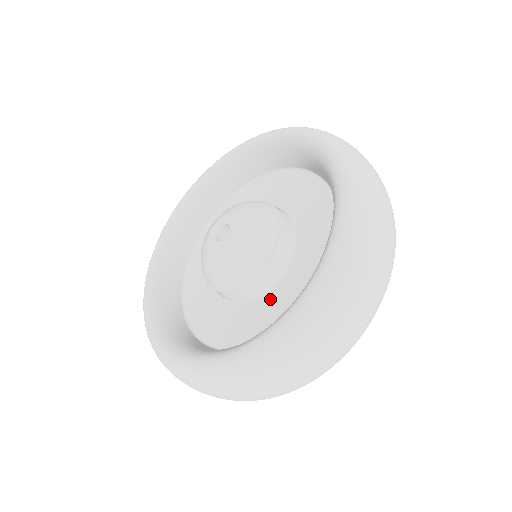
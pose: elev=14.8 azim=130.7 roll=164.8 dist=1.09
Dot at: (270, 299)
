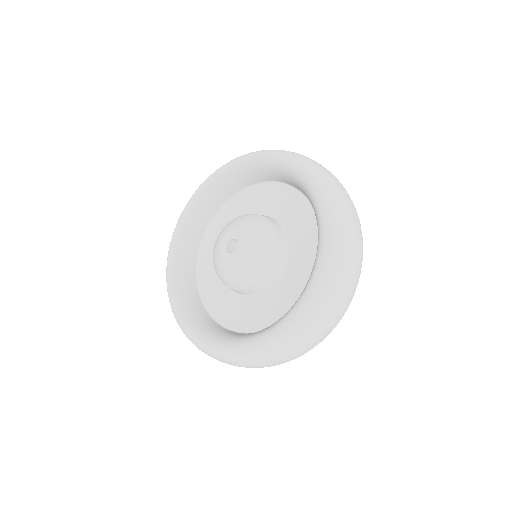
Dot at: (291, 267)
